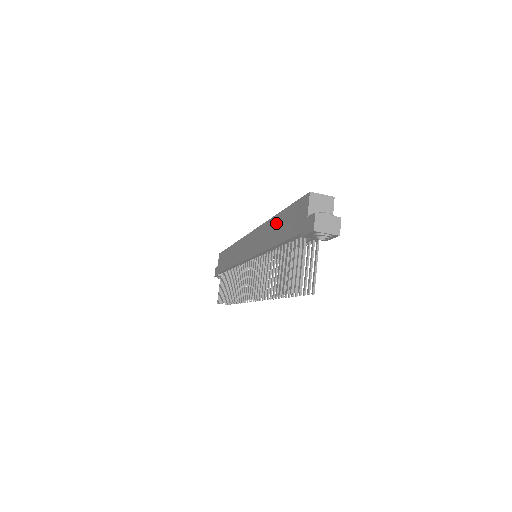
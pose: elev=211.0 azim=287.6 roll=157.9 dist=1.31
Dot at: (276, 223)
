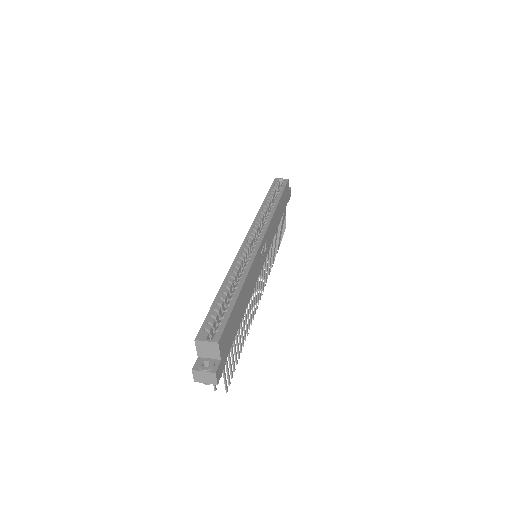
Dot at: occluded
